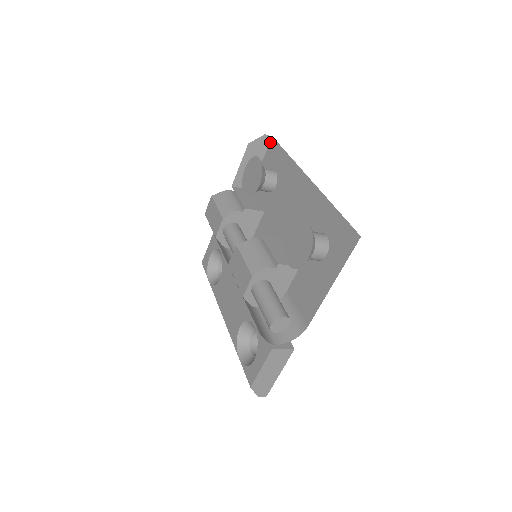
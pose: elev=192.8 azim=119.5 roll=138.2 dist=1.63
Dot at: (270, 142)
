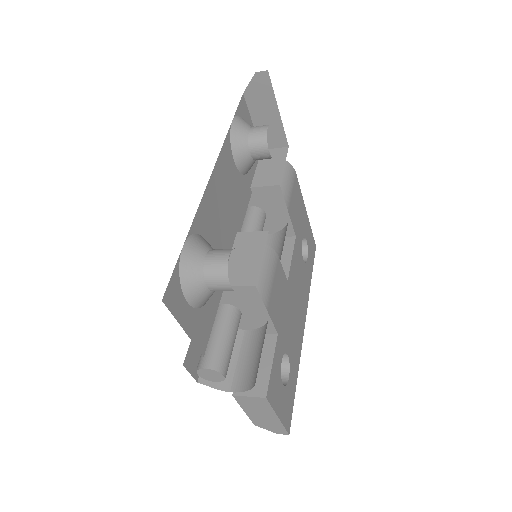
Dot at: (269, 79)
